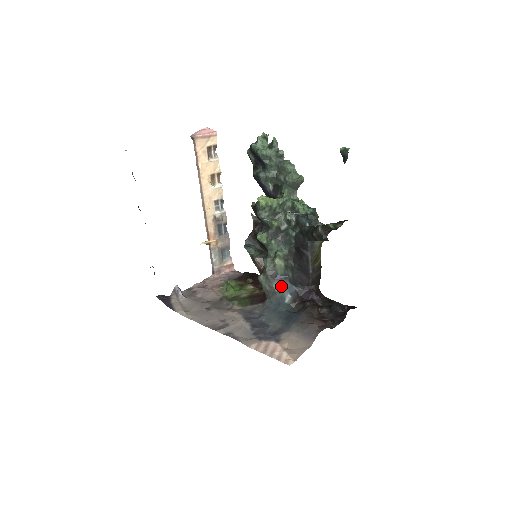
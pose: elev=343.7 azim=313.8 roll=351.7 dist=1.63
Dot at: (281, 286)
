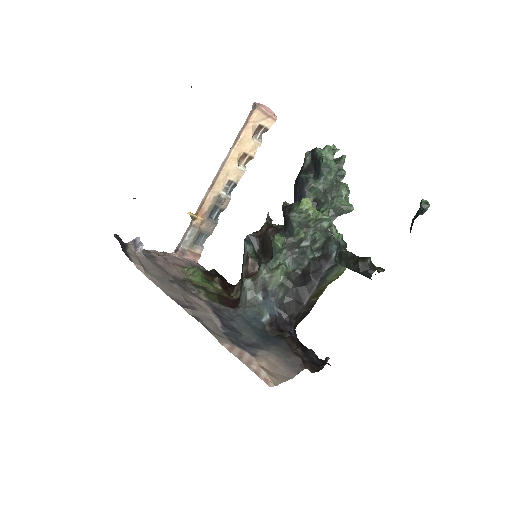
Dot at: (264, 302)
